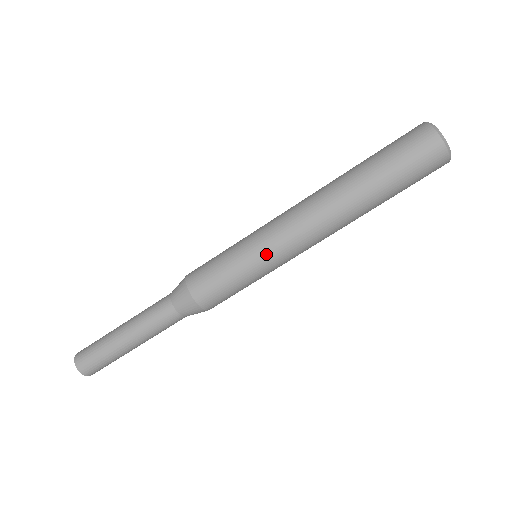
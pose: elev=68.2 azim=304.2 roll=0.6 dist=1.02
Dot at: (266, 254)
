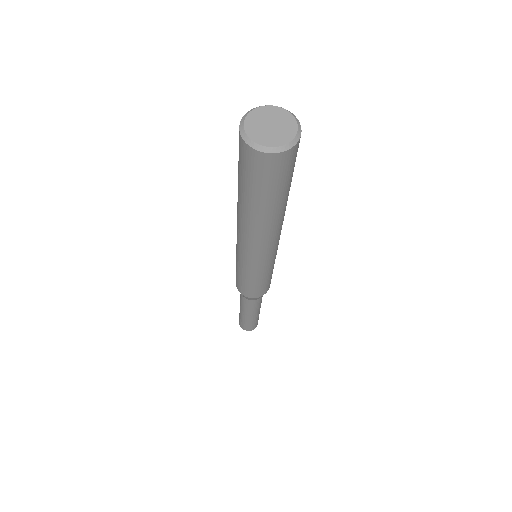
Dot at: (248, 267)
